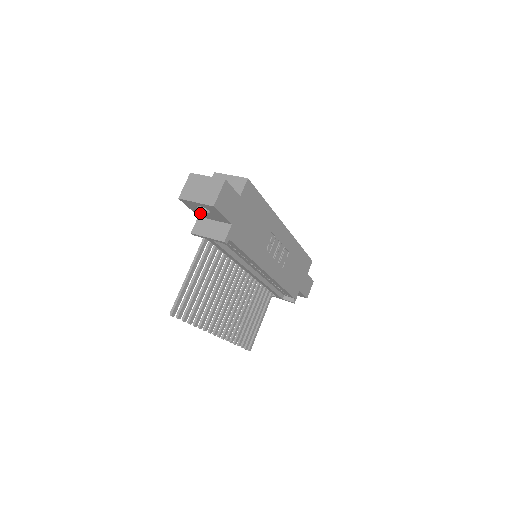
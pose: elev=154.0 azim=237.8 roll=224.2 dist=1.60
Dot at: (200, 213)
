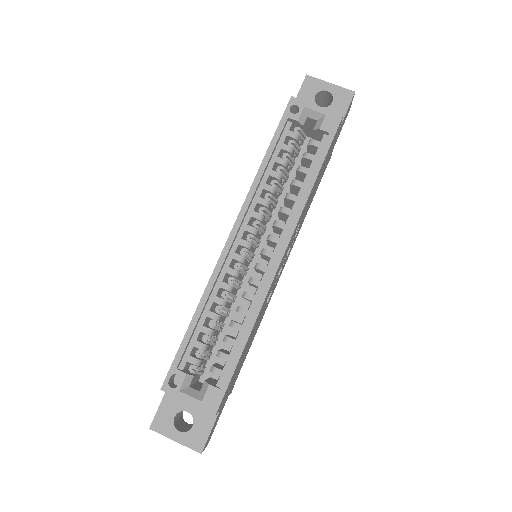
Dot at: occluded
